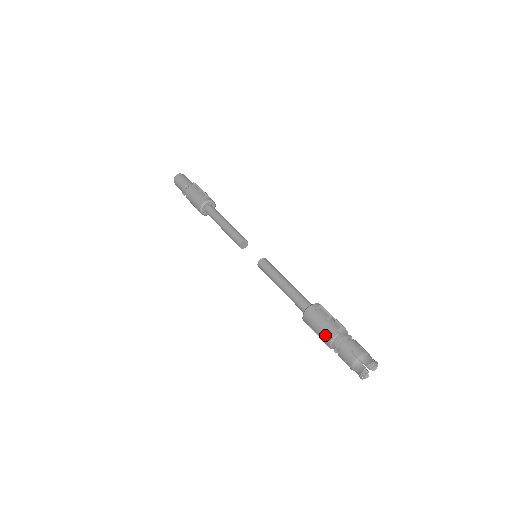
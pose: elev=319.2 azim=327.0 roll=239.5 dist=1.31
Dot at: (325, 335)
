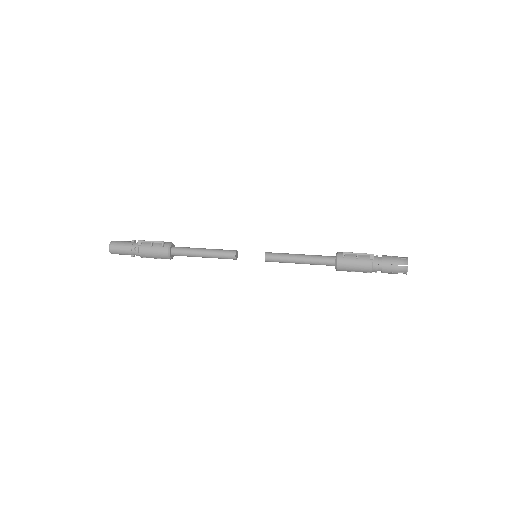
Dot at: (364, 268)
